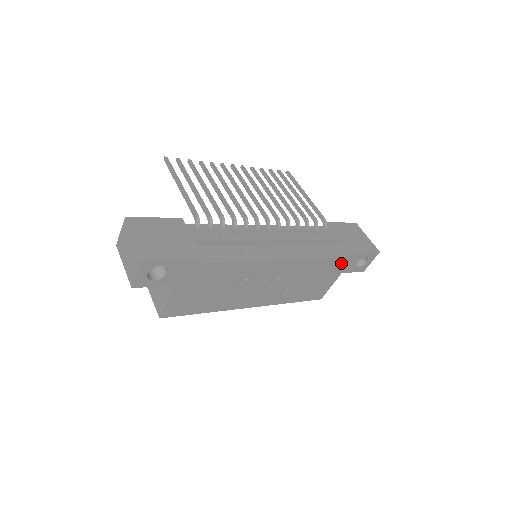
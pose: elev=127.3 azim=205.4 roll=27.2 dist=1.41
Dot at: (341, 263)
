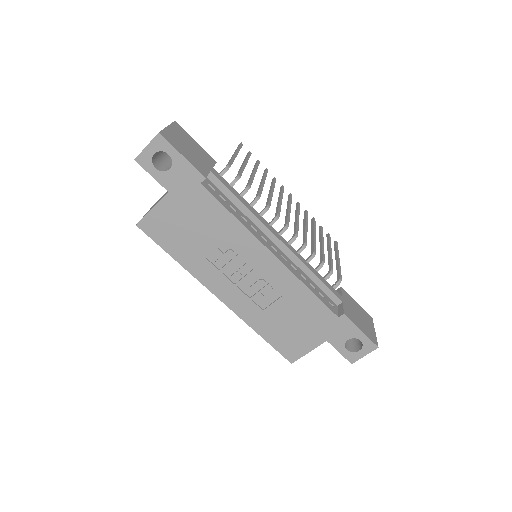
Dot at: (331, 323)
